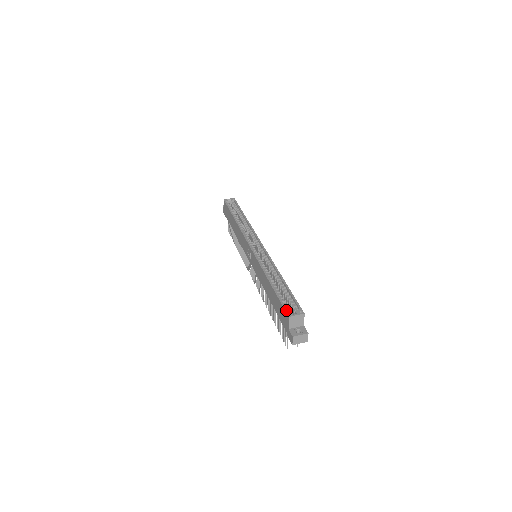
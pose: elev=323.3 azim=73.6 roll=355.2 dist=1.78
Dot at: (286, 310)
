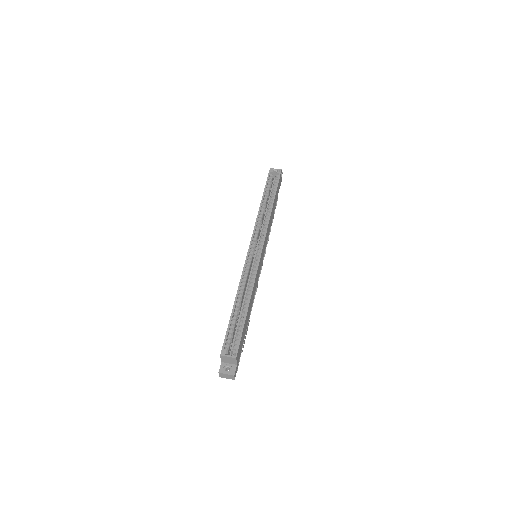
Dot at: (223, 346)
